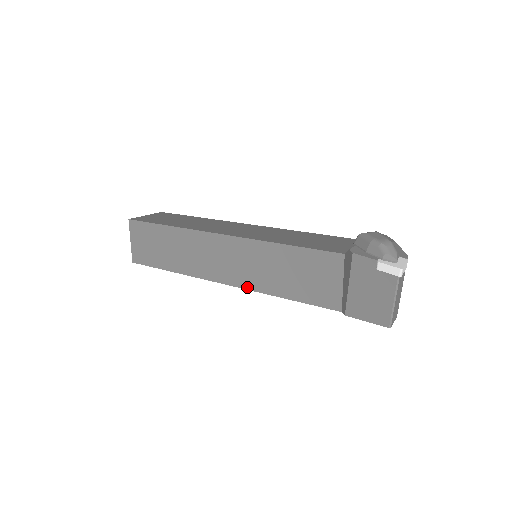
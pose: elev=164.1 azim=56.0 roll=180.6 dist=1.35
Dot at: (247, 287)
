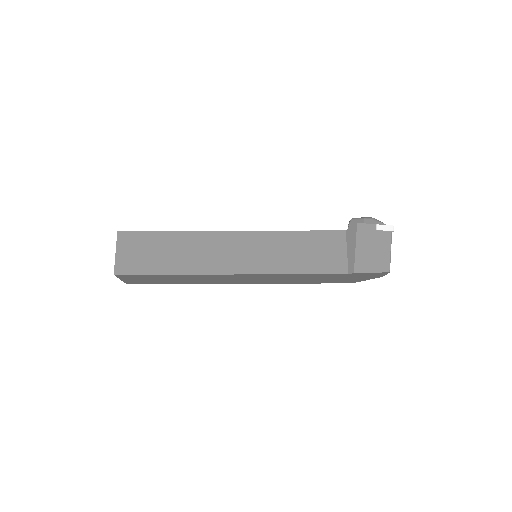
Dot at: (261, 272)
